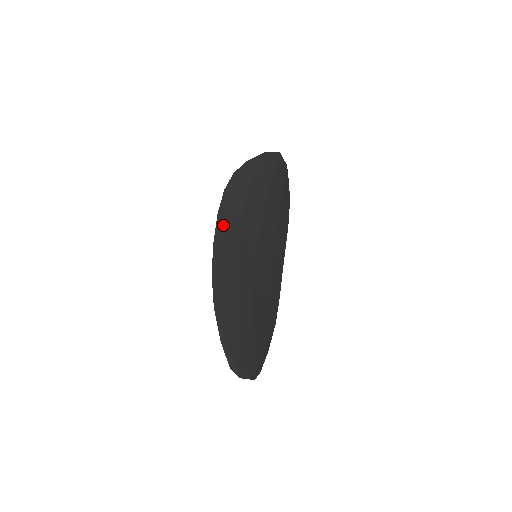
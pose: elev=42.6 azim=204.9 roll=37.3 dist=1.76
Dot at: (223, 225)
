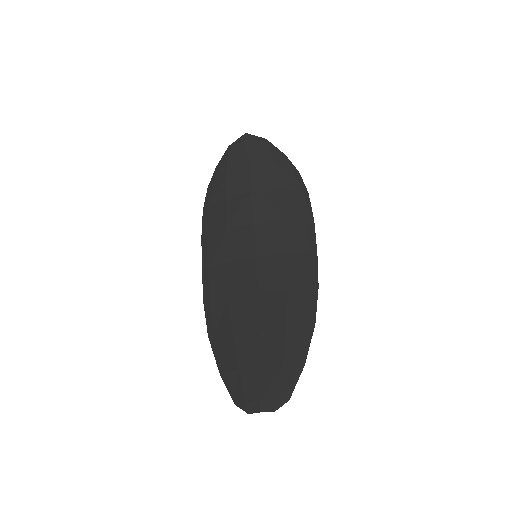
Dot at: (208, 245)
